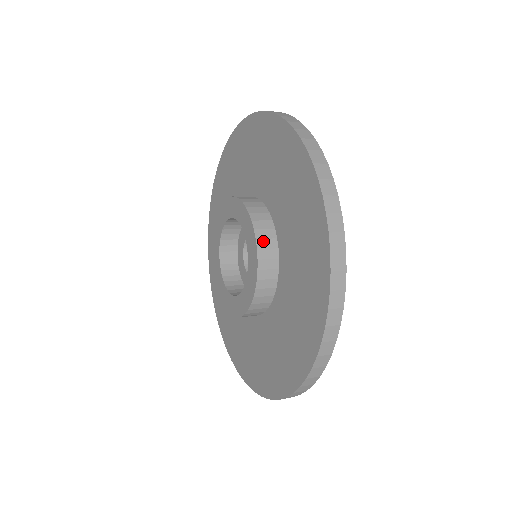
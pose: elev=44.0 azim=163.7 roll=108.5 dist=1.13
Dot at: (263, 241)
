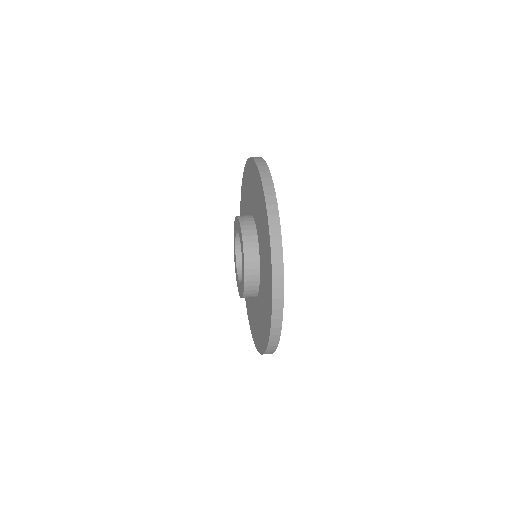
Dot at: (245, 227)
